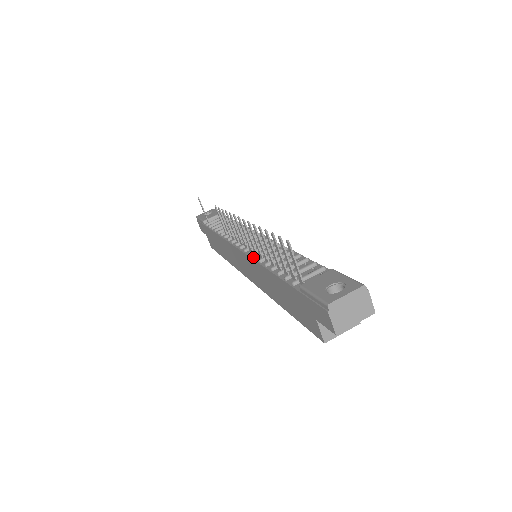
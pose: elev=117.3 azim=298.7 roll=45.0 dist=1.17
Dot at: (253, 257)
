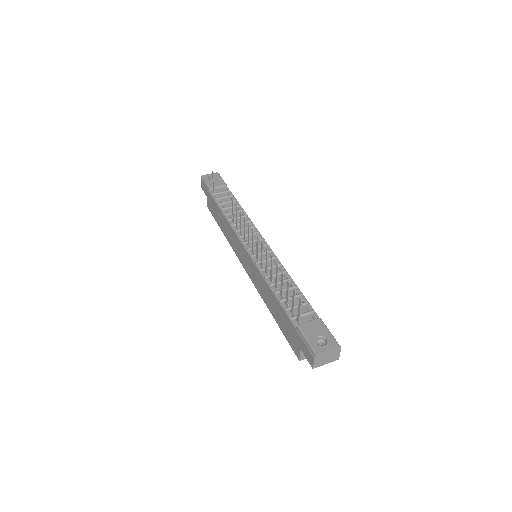
Dot at: (259, 268)
